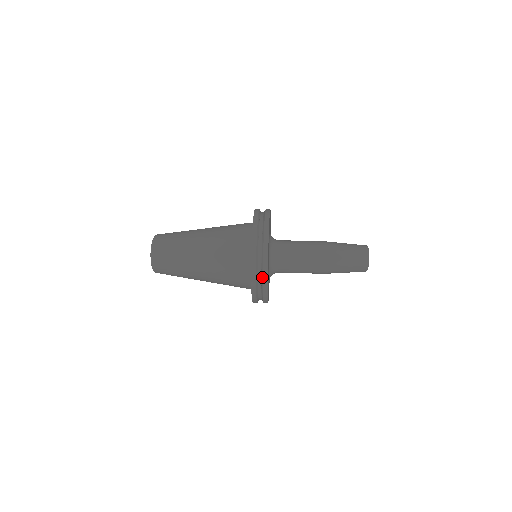
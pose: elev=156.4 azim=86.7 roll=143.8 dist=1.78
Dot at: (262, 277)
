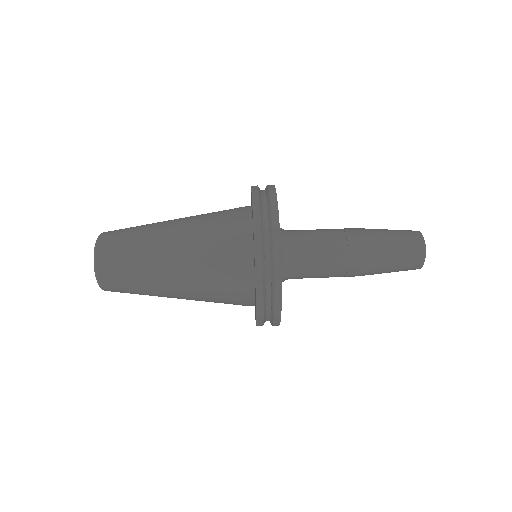
Dot at: (272, 319)
